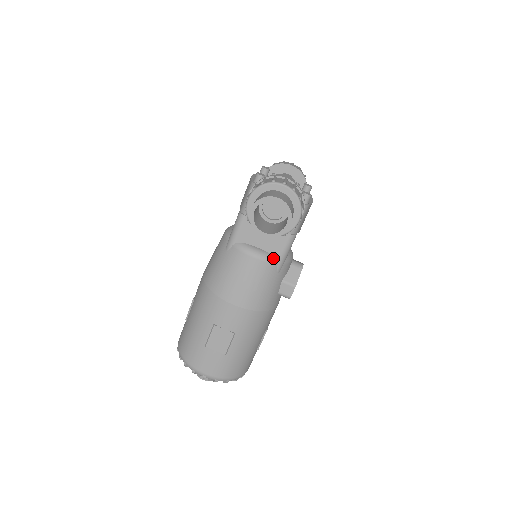
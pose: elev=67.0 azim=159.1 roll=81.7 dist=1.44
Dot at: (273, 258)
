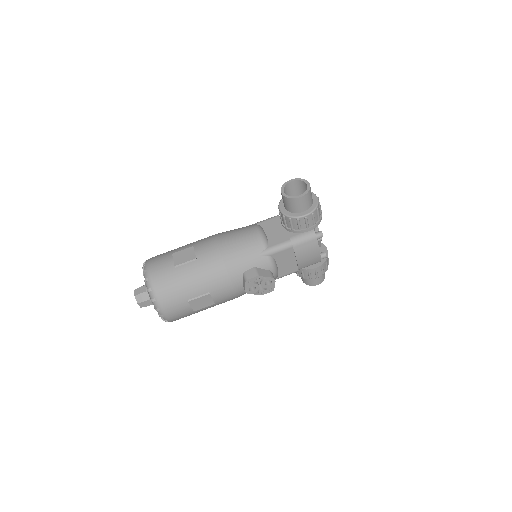
Dot at: (267, 244)
